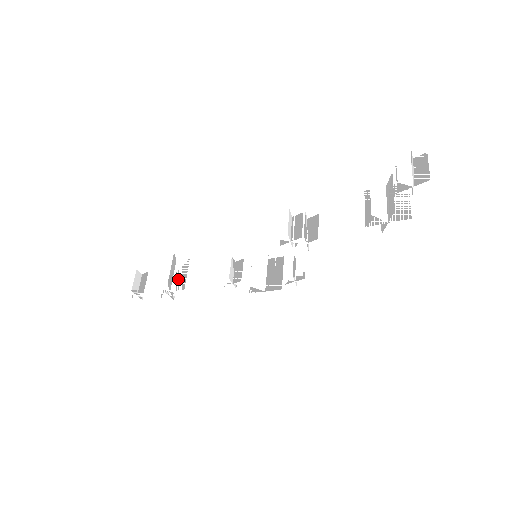
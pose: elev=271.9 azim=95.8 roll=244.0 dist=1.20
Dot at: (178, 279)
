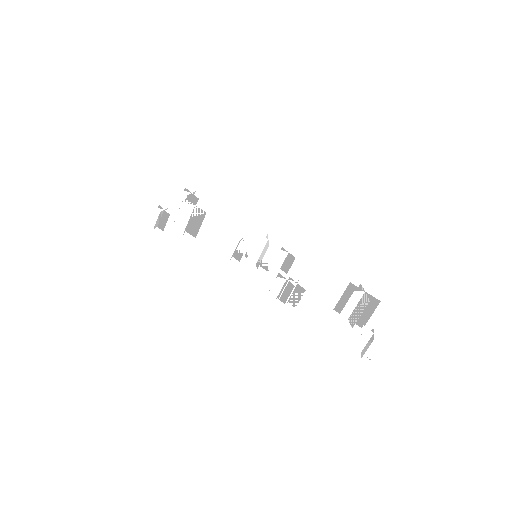
Dot at: (193, 225)
